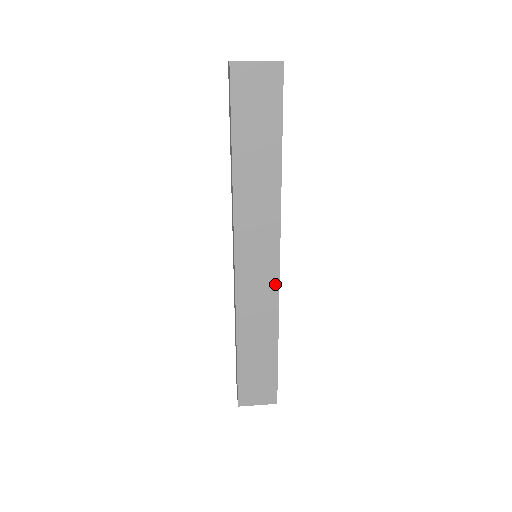
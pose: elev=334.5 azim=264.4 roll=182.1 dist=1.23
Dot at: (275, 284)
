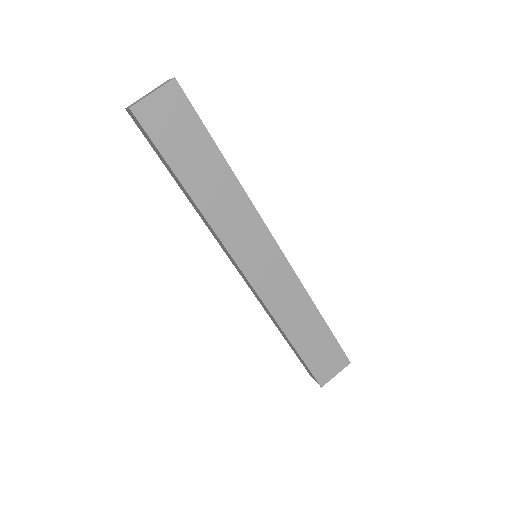
Dot at: (287, 268)
